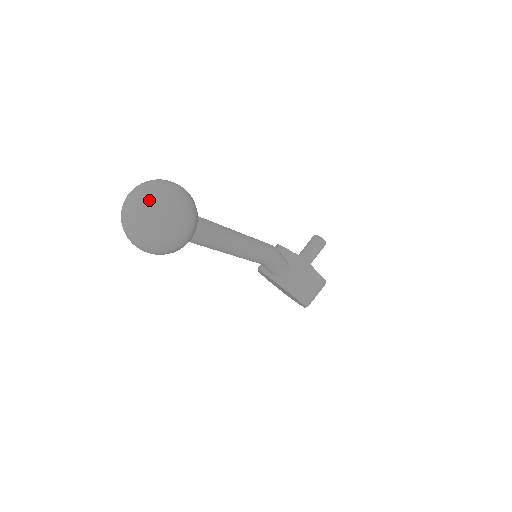
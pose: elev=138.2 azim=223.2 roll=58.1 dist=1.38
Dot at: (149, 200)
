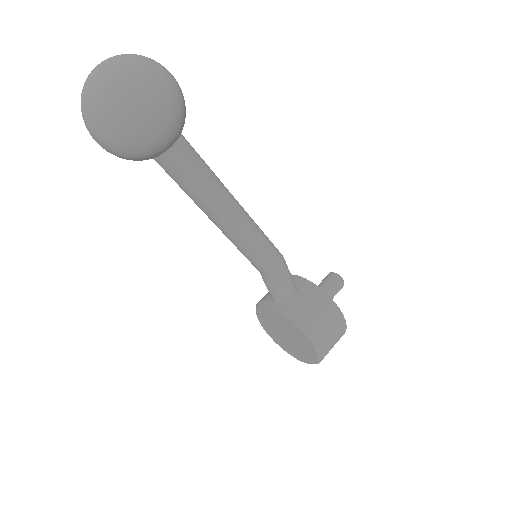
Dot at: (123, 57)
